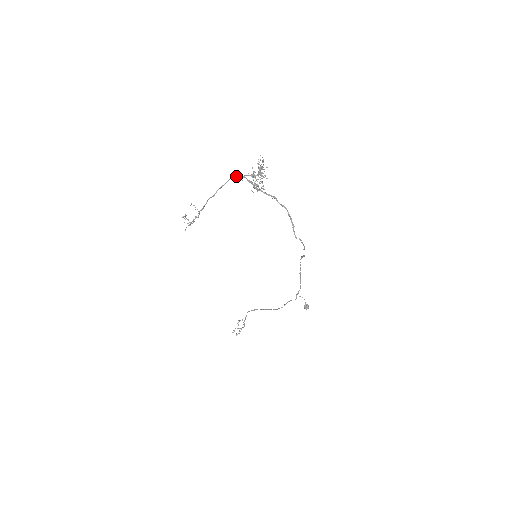
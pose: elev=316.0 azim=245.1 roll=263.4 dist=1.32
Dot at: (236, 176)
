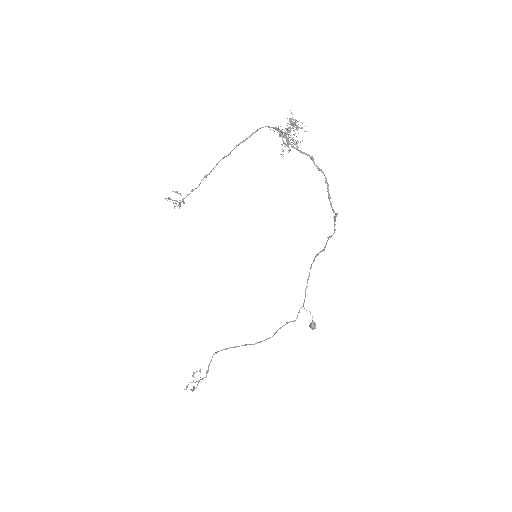
Dot at: (266, 126)
